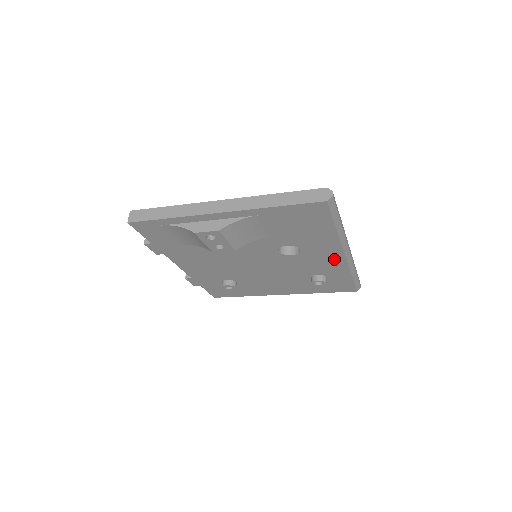
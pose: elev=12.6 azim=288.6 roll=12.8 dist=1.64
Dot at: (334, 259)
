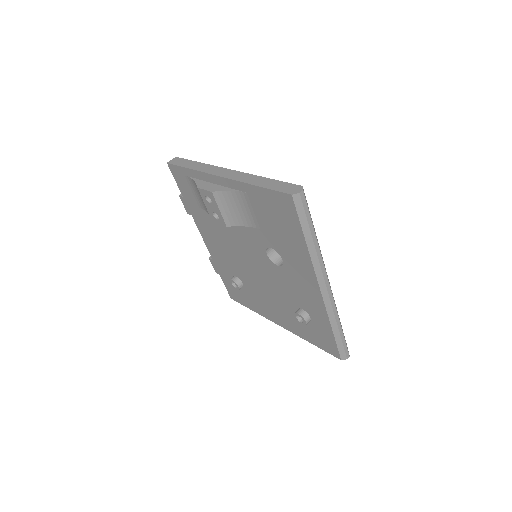
Dot at: (312, 291)
